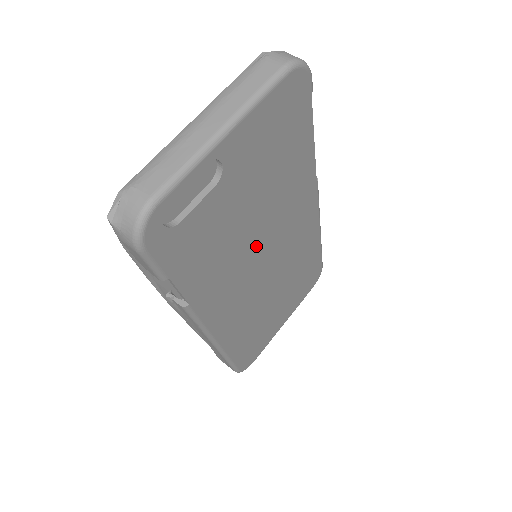
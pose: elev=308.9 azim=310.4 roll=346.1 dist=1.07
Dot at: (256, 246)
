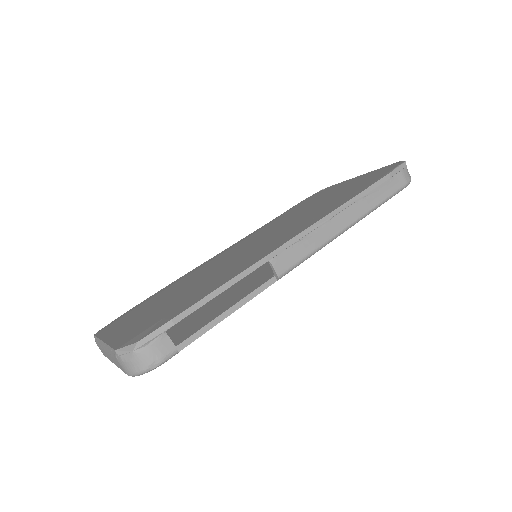
Dot at: occluded
